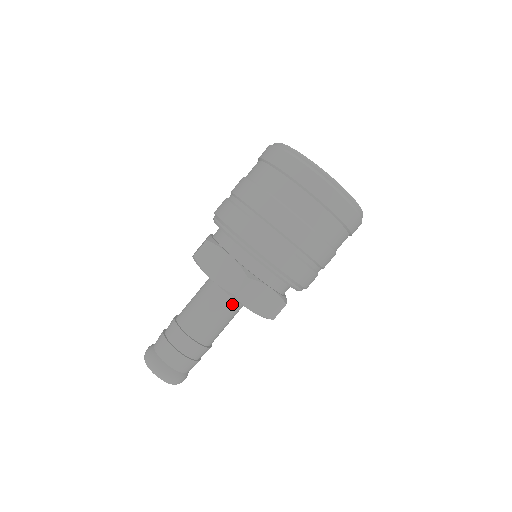
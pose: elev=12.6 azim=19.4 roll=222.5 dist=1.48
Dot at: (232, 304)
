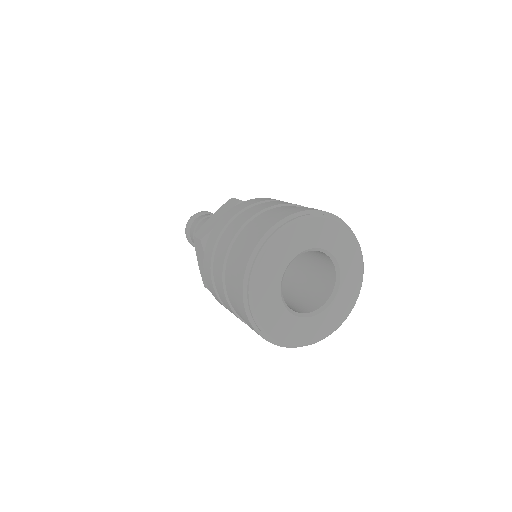
Dot at: occluded
